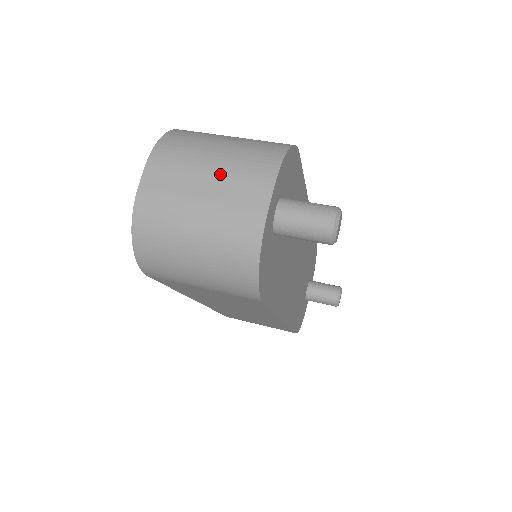
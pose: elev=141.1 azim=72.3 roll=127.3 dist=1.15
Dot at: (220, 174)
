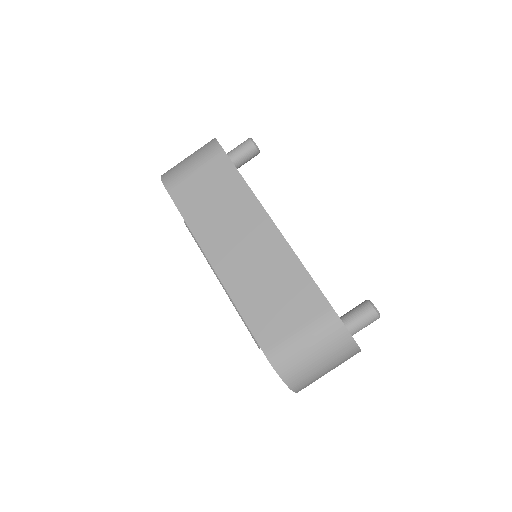
Dot at: occluded
